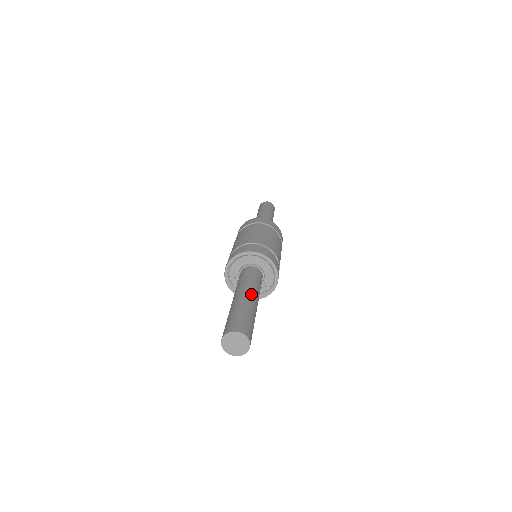
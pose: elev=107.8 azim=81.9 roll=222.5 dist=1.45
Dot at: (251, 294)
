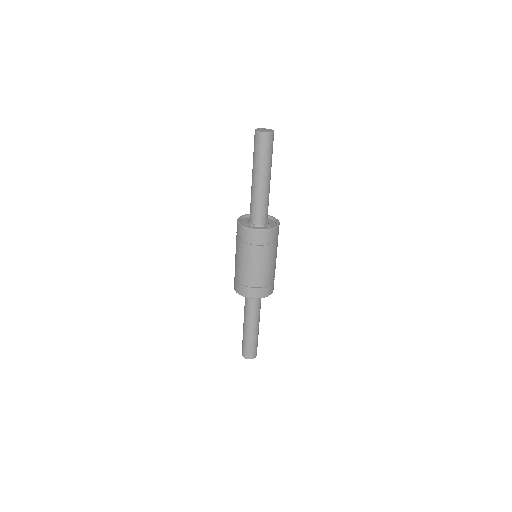
Dot at: occluded
